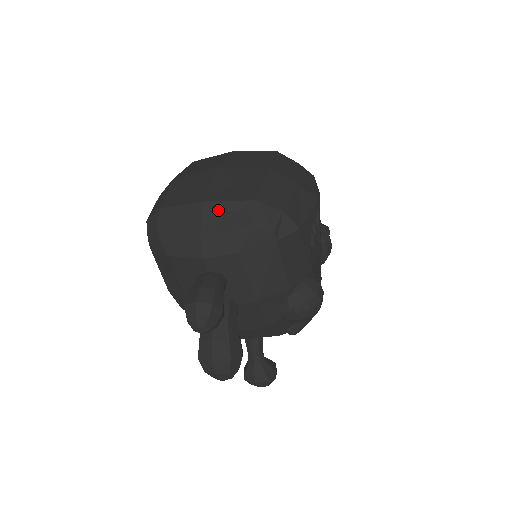
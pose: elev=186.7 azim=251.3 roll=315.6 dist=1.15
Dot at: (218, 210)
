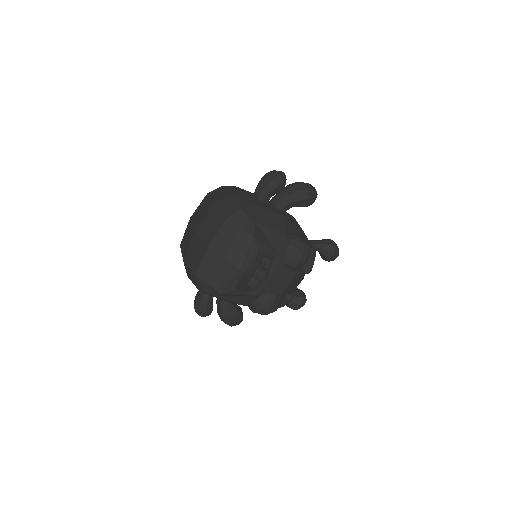
Dot at: (188, 269)
